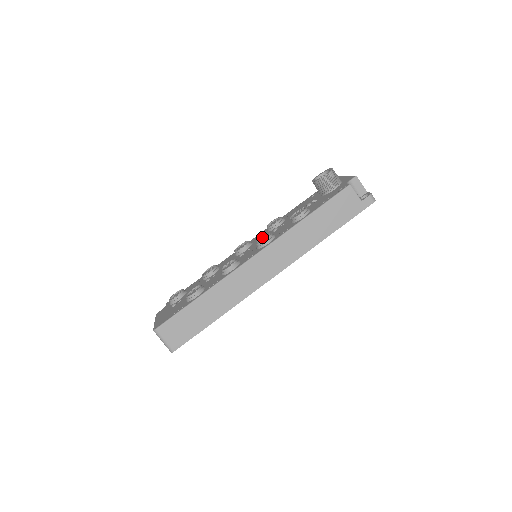
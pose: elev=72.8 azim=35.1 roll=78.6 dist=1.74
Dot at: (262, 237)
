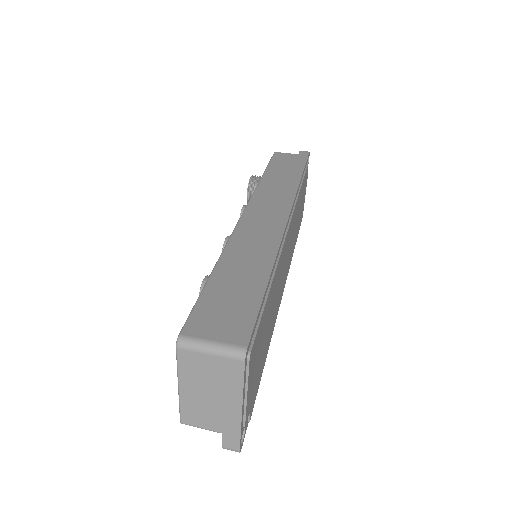
Dot at: occluded
